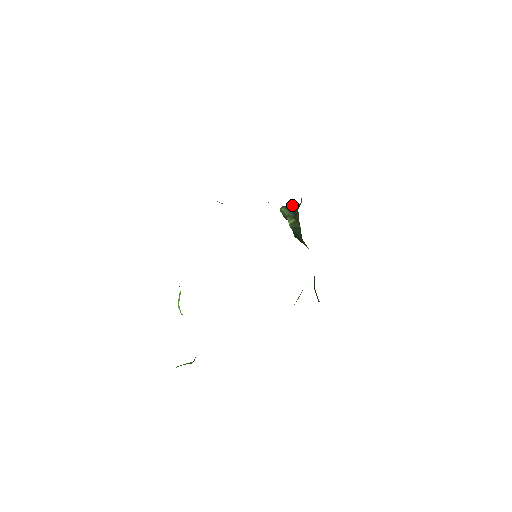
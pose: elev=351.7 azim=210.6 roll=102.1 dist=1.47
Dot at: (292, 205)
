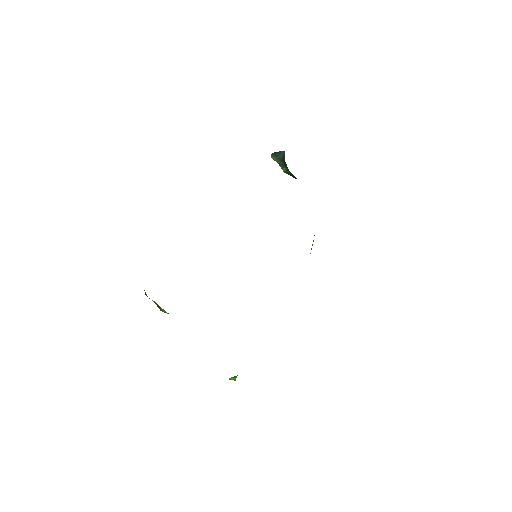
Dot at: (279, 153)
